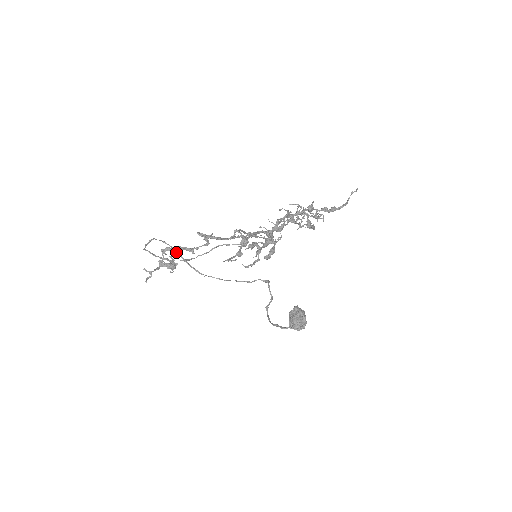
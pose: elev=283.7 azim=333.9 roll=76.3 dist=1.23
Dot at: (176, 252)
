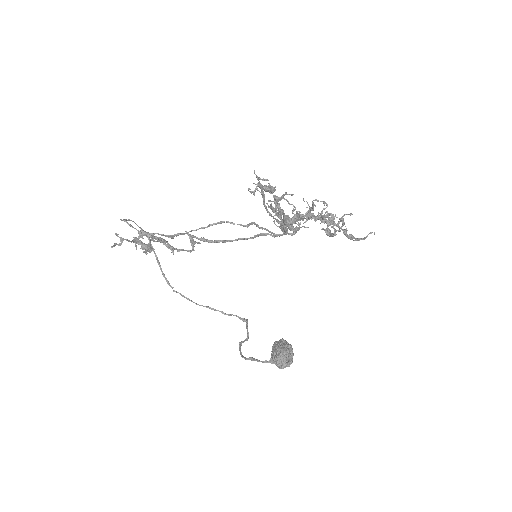
Dot at: occluded
